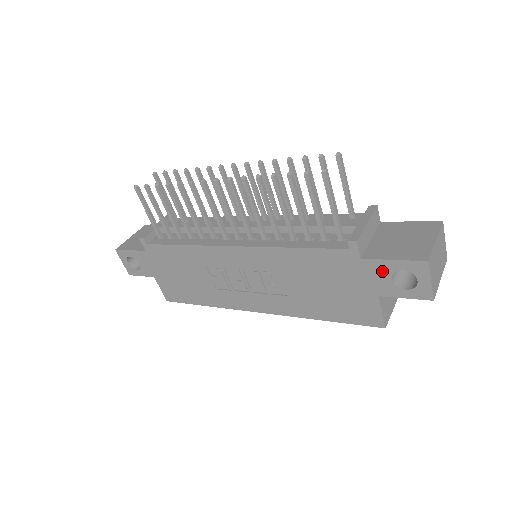
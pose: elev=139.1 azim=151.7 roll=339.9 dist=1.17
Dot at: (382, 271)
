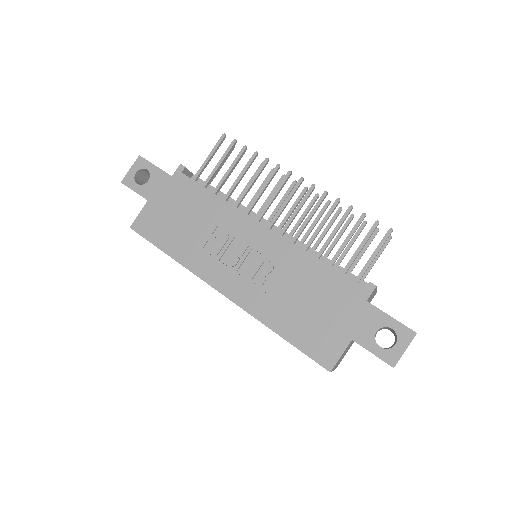
Dot at: (375, 320)
